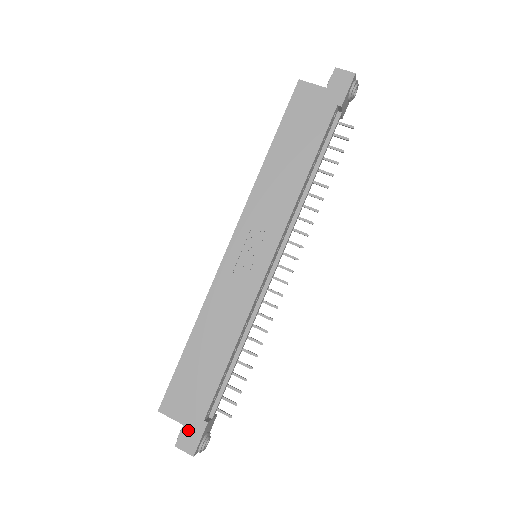
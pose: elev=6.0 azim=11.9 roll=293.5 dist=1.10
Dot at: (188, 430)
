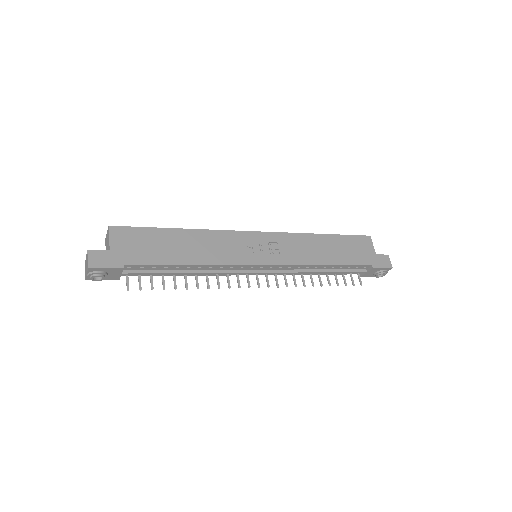
Dot at: (108, 255)
